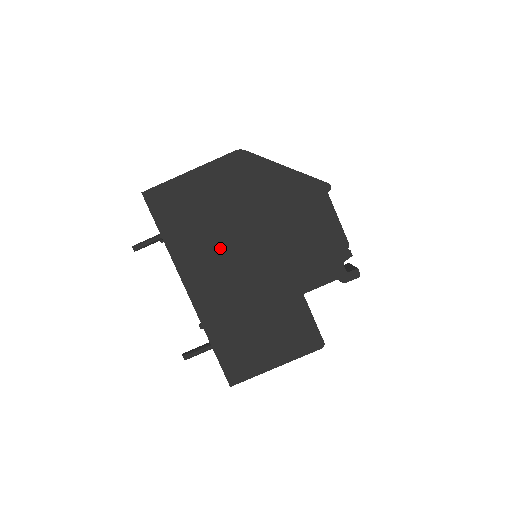
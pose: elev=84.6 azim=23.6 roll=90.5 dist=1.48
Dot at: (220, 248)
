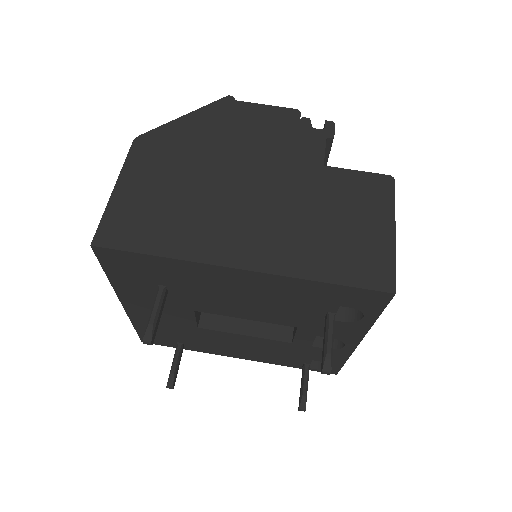
Dot at: (217, 208)
